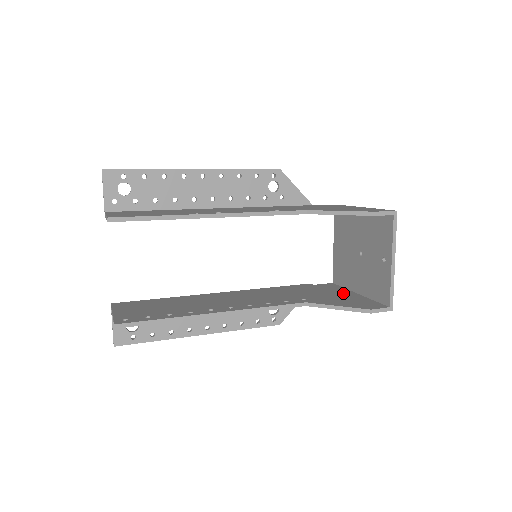
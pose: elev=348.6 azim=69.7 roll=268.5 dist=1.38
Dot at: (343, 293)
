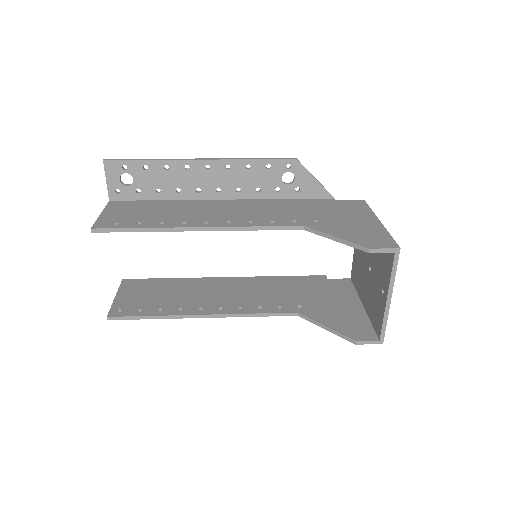
Dot at: (348, 302)
